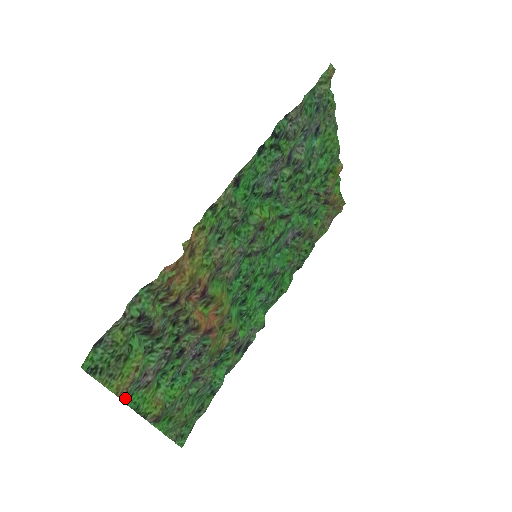
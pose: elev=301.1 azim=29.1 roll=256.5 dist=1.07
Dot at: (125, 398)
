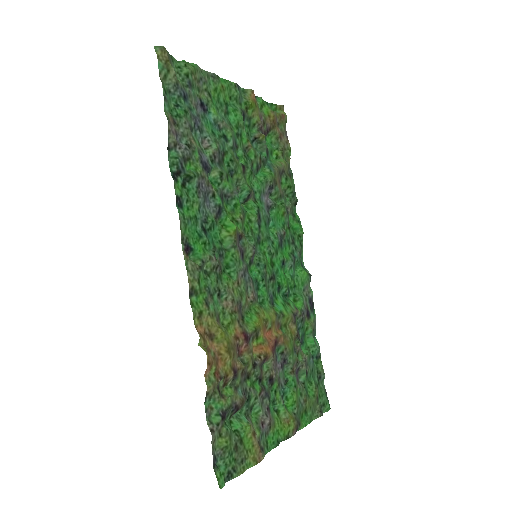
Dot at: (264, 451)
